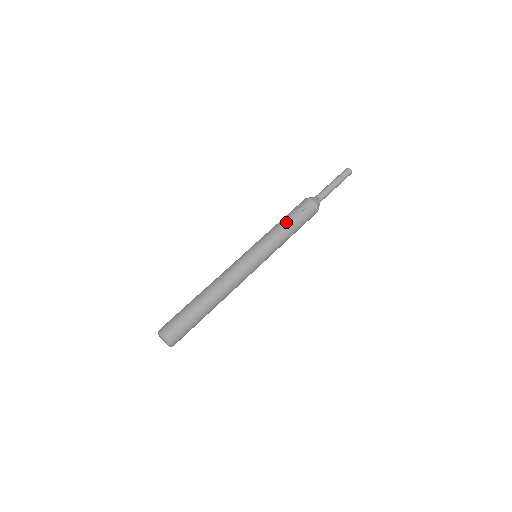
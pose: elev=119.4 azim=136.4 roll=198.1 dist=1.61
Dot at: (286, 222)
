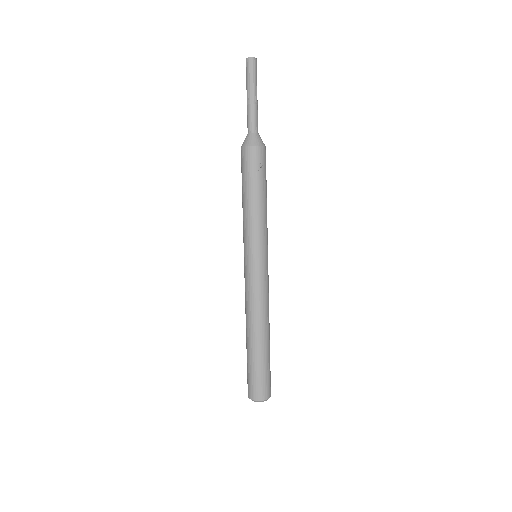
Dot at: (255, 199)
